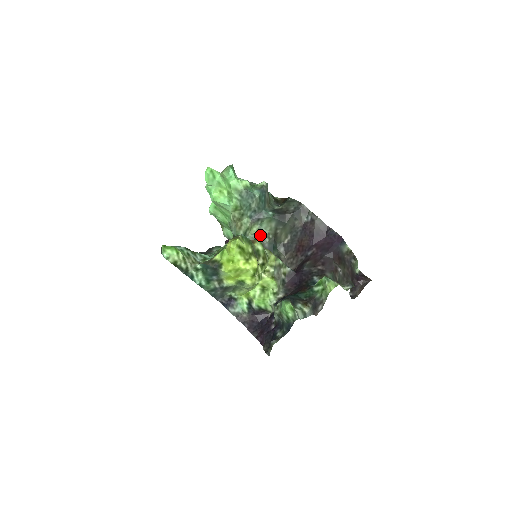
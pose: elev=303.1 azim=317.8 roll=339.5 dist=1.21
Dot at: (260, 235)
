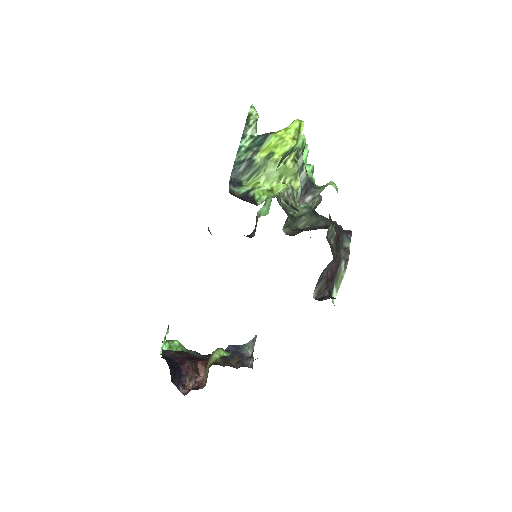
Dot at: (289, 208)
